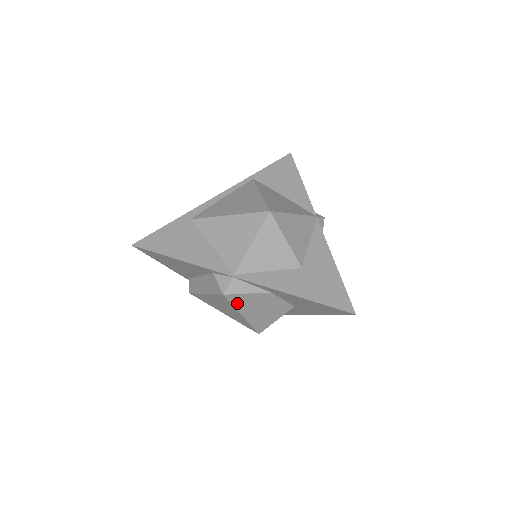
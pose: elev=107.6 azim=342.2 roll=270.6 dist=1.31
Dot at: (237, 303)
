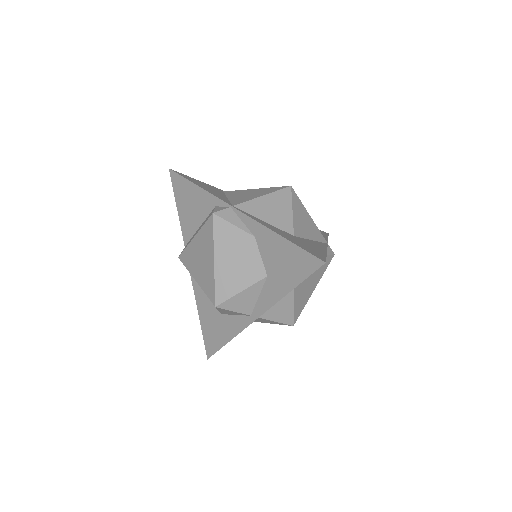
Dot at: (218, 235)
